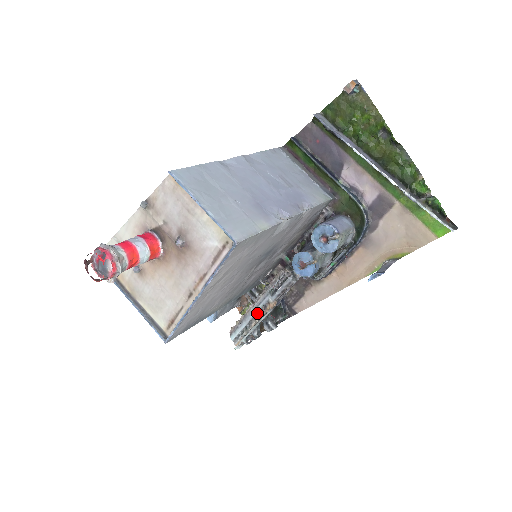
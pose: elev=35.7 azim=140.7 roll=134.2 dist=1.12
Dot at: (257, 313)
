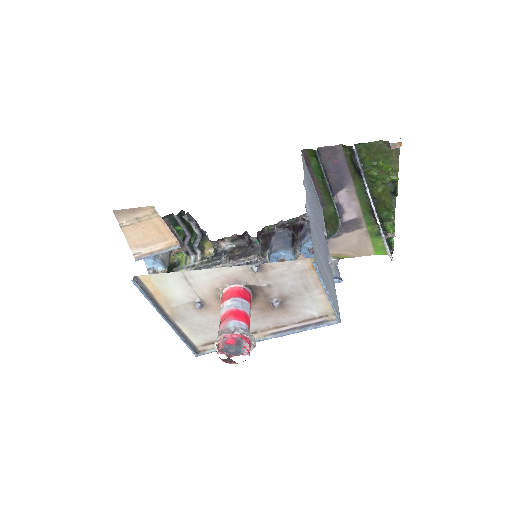
Dot at: occluded
